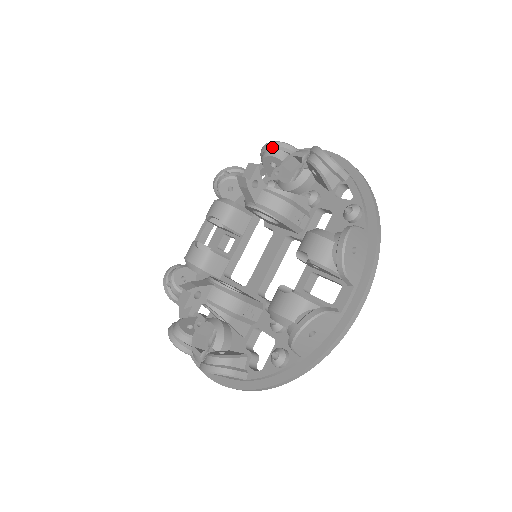
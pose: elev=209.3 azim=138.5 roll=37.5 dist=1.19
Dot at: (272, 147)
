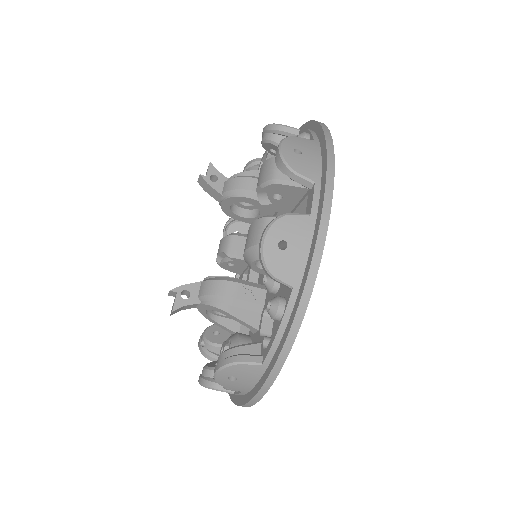
Dot at: (246, 169)
